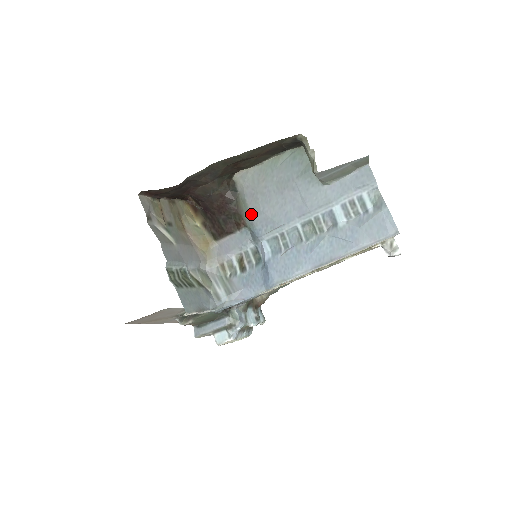
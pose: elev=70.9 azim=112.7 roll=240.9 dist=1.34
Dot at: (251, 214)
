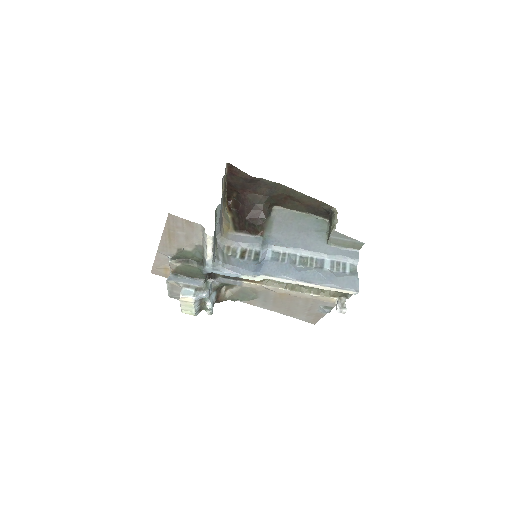
Dot at: (272, 231)
